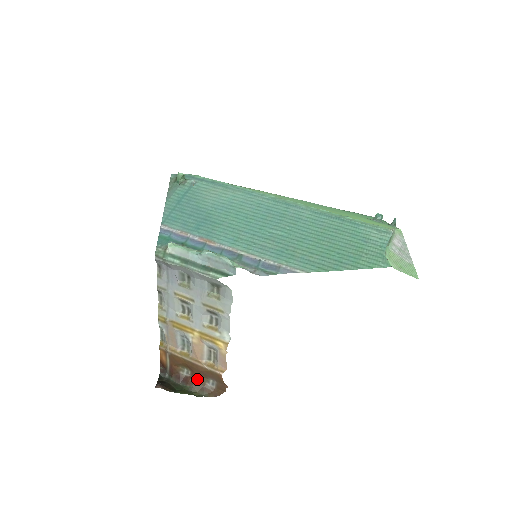
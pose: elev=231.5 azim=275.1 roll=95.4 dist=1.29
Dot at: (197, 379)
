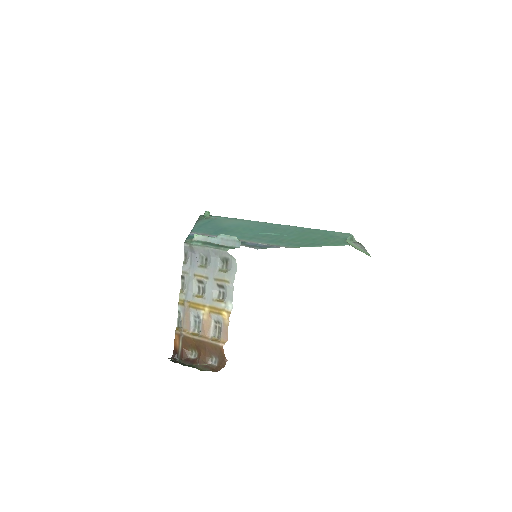
Dot at: (202, 358)
